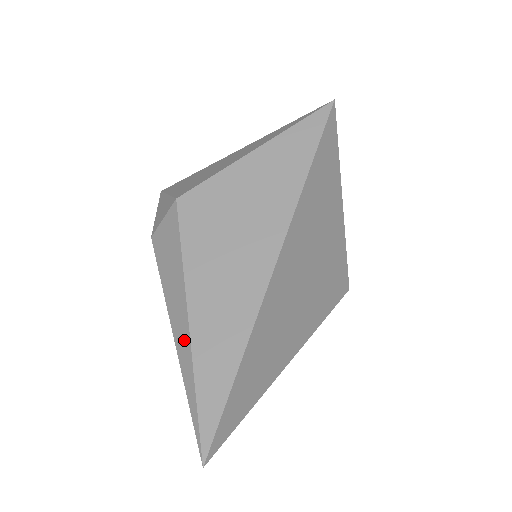
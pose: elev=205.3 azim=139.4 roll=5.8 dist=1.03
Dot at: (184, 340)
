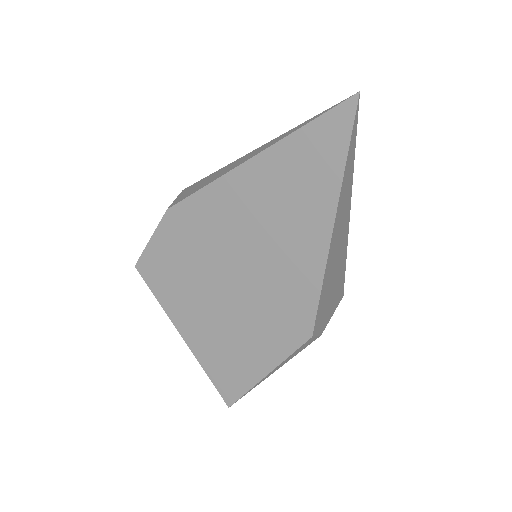
Dot at: (262, 147)
